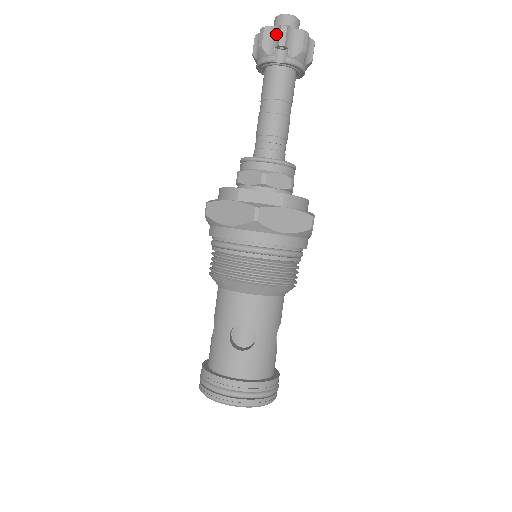
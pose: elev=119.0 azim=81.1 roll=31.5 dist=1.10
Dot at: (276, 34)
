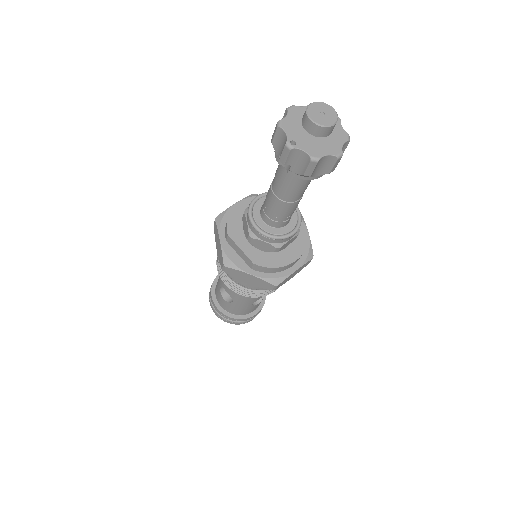
Dot at: (284, 144)
